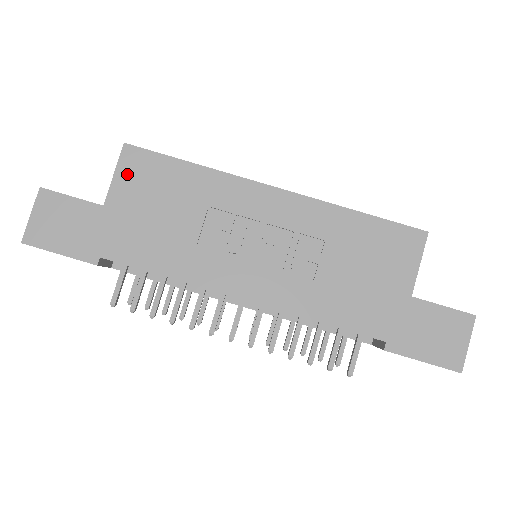
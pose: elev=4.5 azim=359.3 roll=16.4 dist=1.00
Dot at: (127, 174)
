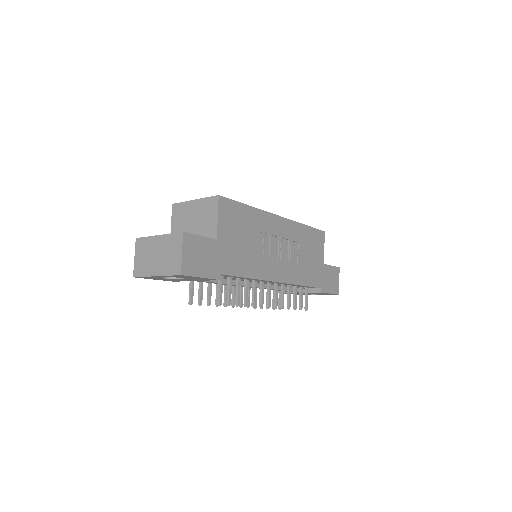
Dot at: (224, 216)
